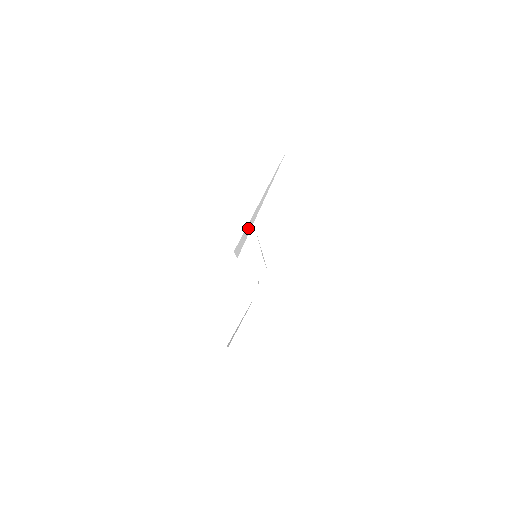
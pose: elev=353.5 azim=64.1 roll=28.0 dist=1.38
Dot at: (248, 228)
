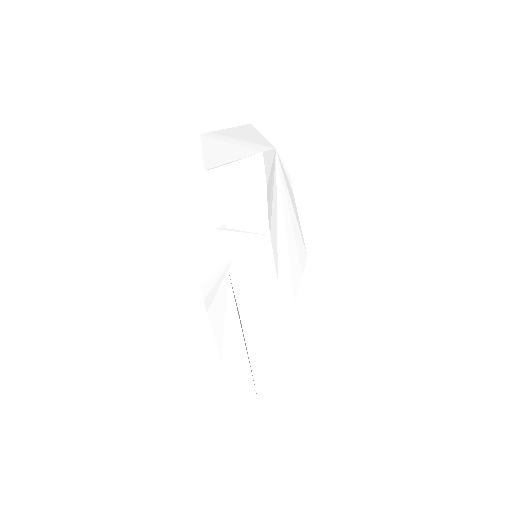
Dot at: (283, 251)
